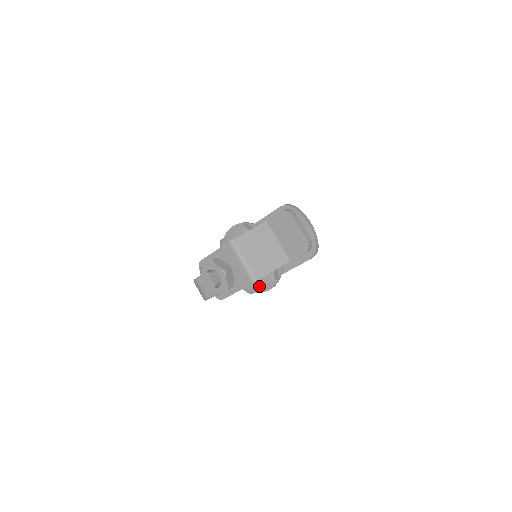
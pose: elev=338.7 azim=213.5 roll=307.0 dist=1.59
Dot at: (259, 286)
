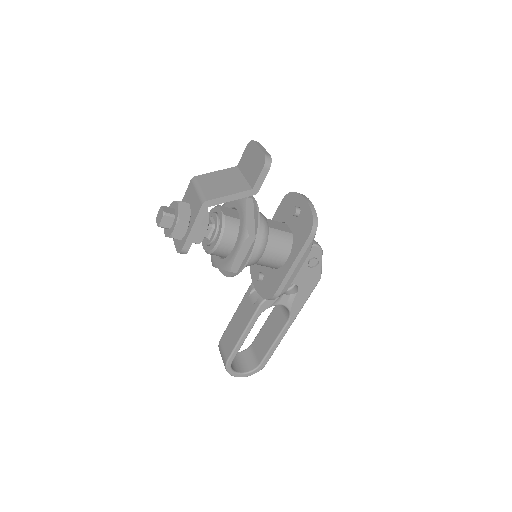
Dot at: (235, 252)
